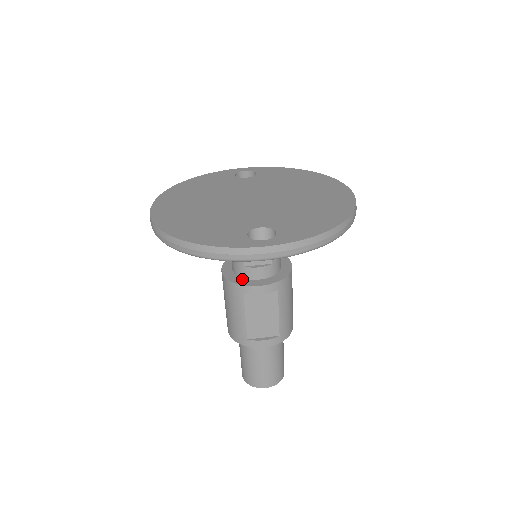
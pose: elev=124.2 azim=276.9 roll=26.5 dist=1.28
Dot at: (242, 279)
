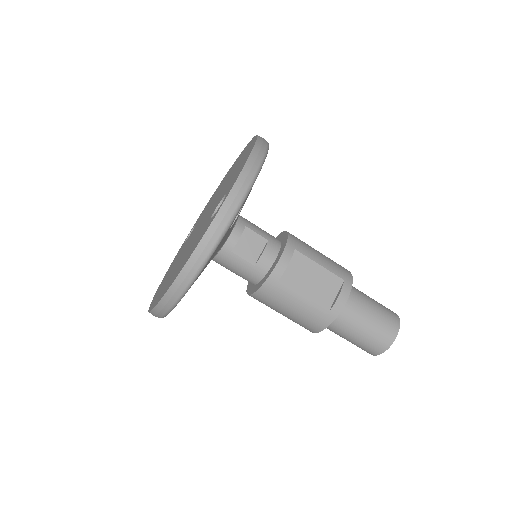
Dot at: (265, 276)
